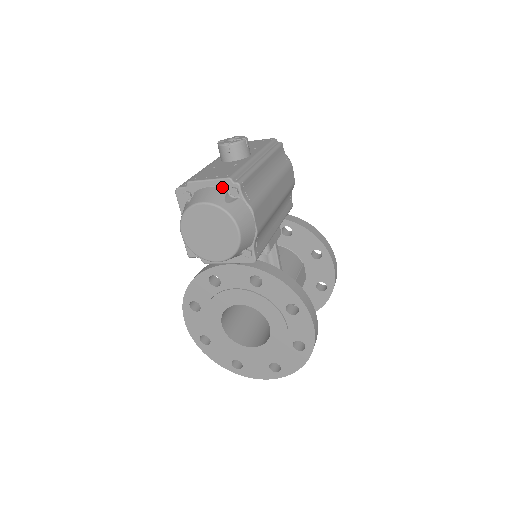
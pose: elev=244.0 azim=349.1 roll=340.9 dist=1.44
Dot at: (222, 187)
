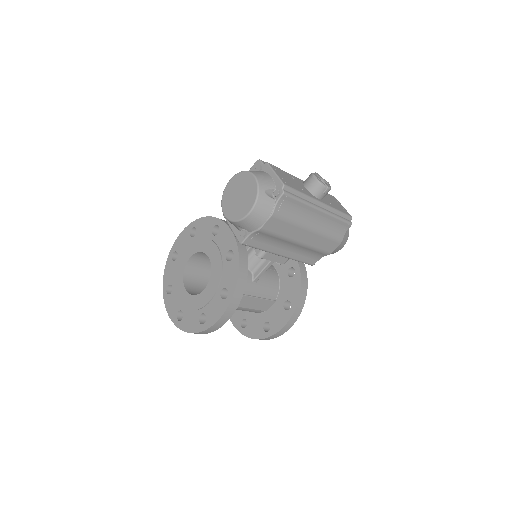
Dot at: (276, 184)
